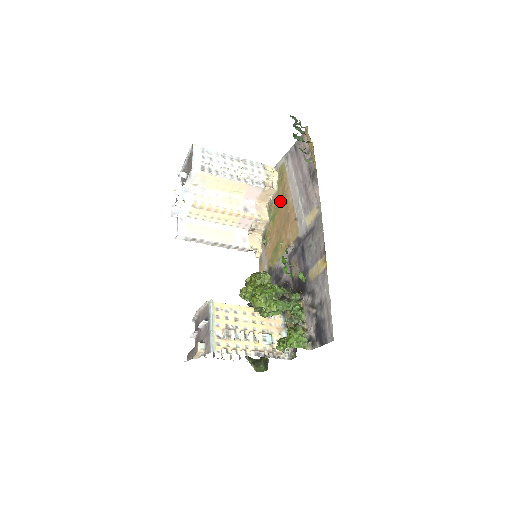
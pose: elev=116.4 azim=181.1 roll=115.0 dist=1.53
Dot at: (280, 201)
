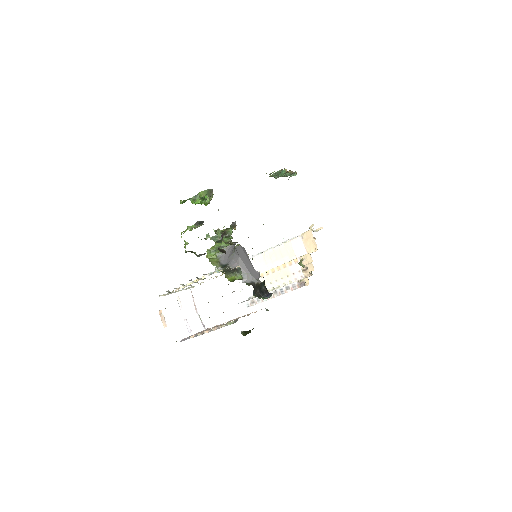
Dot at: occluded
